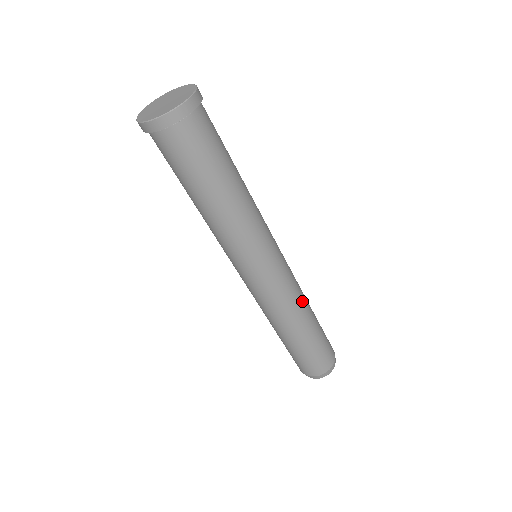
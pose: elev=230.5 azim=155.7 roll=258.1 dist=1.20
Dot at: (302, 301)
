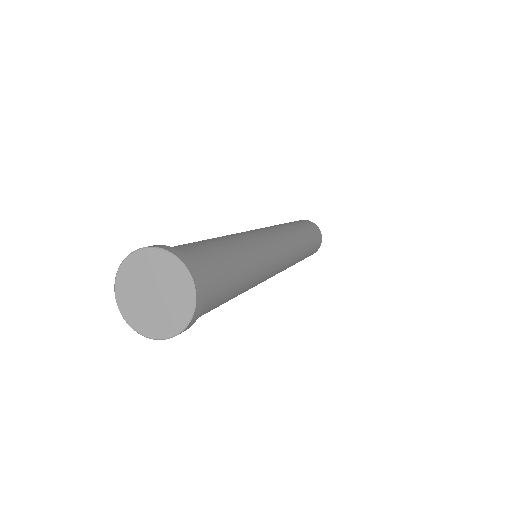
Dot at: (300, 247)
